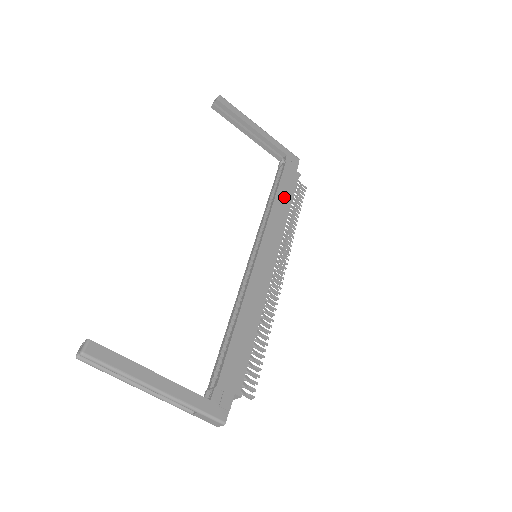
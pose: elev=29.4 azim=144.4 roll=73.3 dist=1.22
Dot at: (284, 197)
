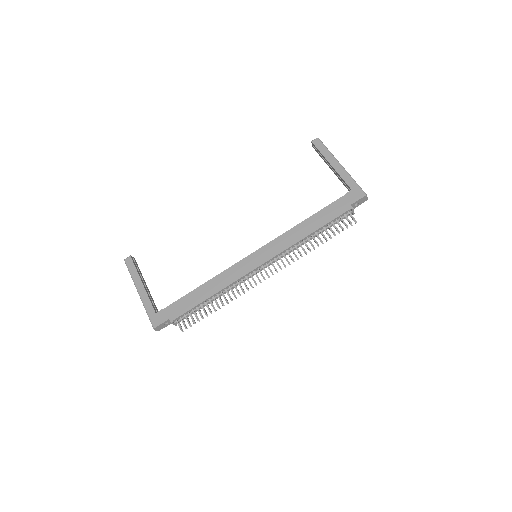
Dot at: (315, 222)
